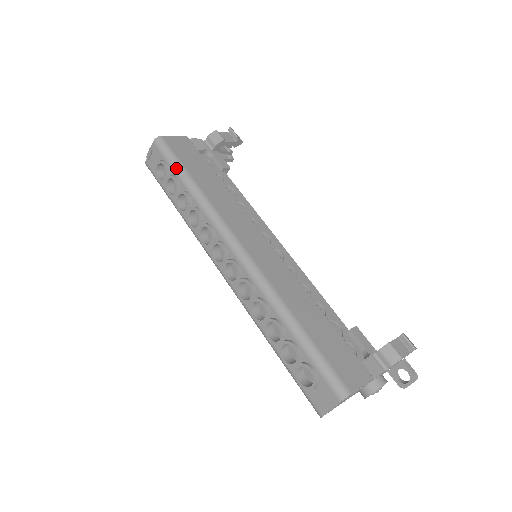
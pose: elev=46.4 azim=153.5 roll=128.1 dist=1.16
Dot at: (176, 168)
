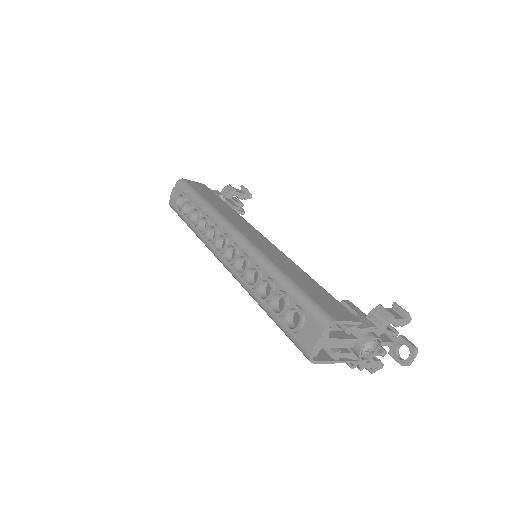
Dot at: (192, 194)
